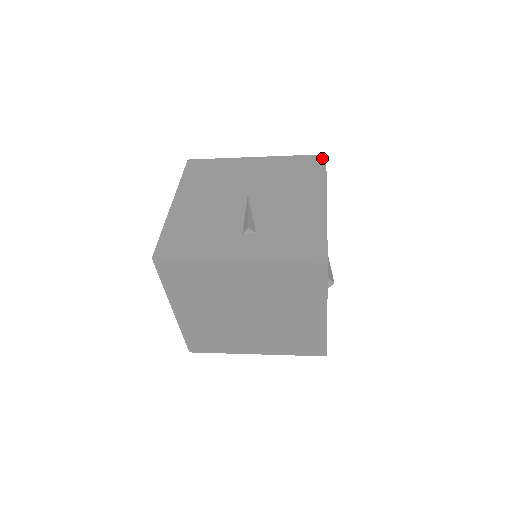
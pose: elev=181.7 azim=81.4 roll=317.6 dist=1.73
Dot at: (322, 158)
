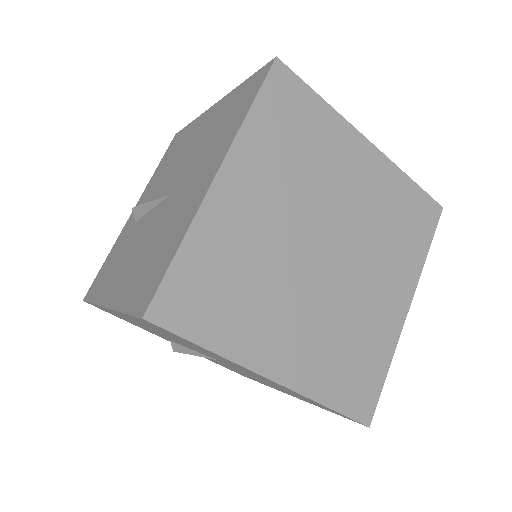
Dot at: occluded
